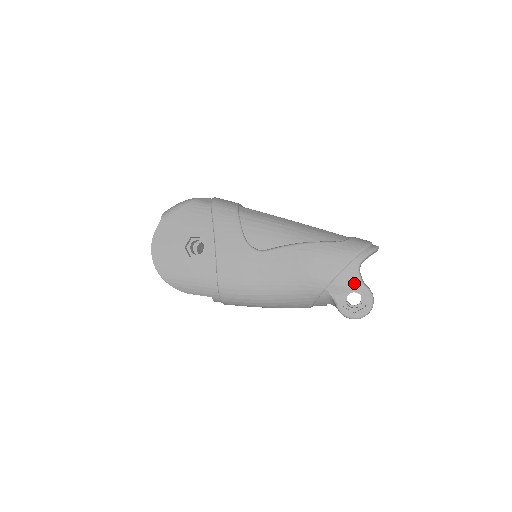
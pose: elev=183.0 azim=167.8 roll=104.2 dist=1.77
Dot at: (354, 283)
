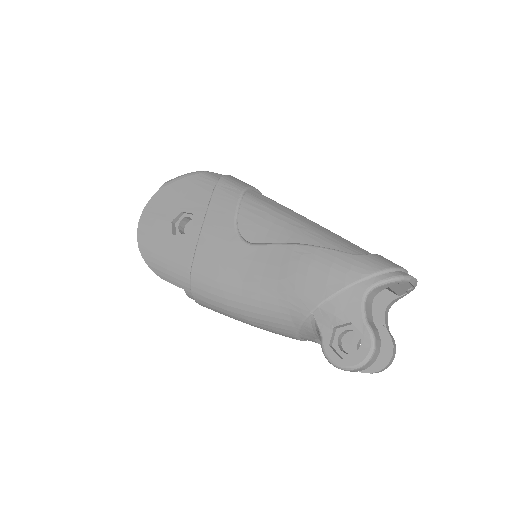
Dot at: (352, 315)
